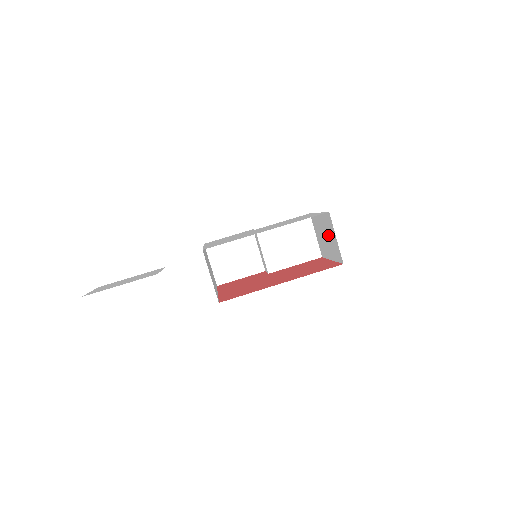
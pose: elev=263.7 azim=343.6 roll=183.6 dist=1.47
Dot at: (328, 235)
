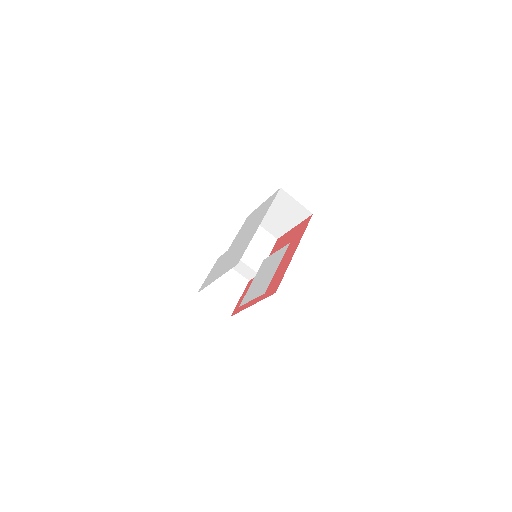
Dot at: (283, 209)
